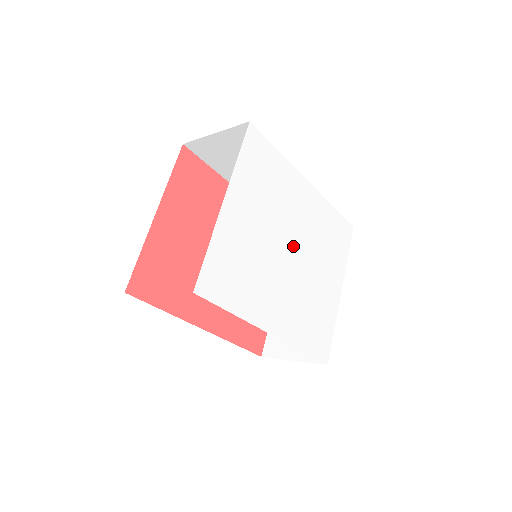
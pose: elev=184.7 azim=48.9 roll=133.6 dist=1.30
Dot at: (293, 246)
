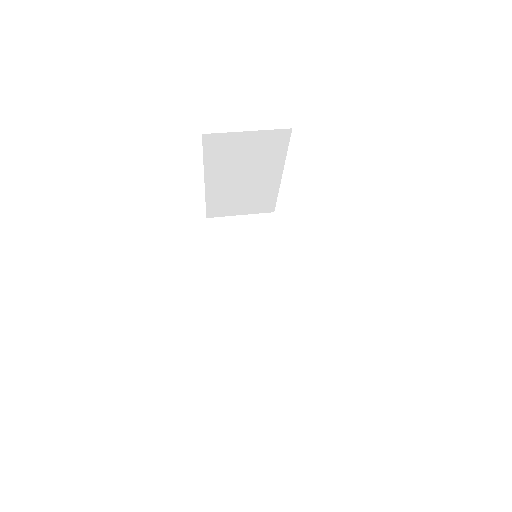
Dot at: occluded
